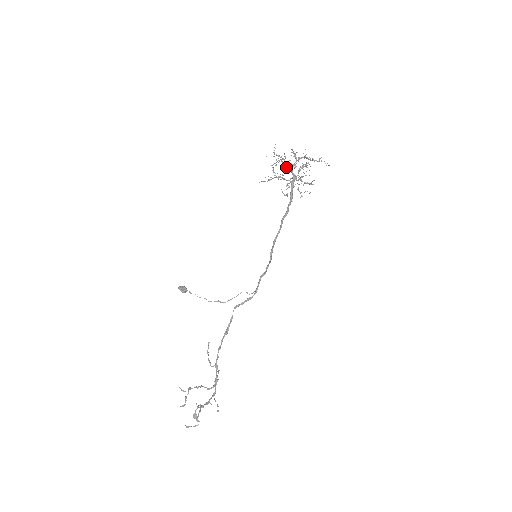
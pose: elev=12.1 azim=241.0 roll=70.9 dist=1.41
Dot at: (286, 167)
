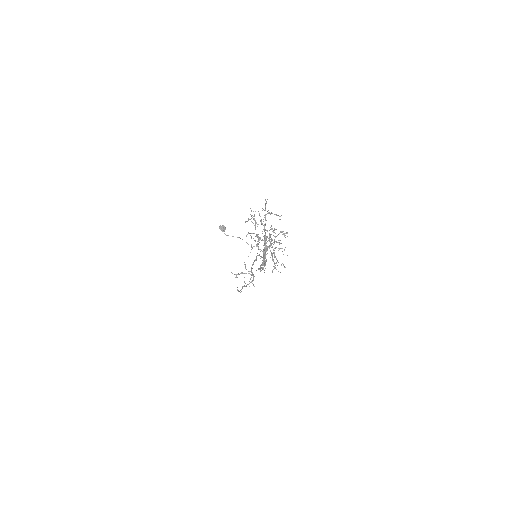
Dot at: occluded
